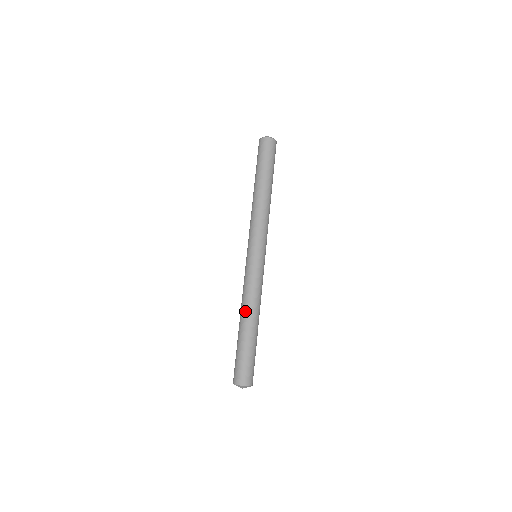
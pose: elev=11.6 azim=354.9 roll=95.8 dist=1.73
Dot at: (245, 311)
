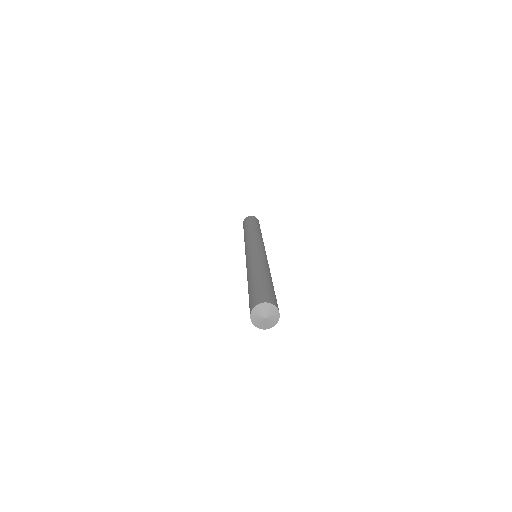
Dot at: (248, 273)
